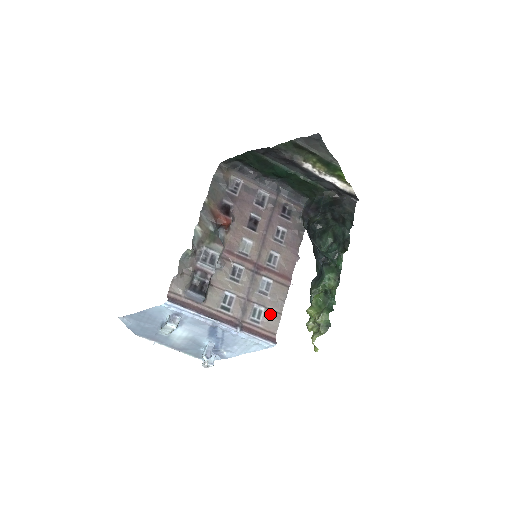
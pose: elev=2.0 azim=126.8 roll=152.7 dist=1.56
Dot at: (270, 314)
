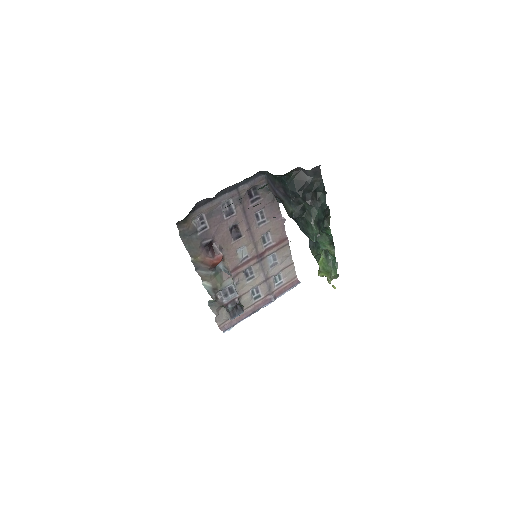
Dot at: (286, 271)
